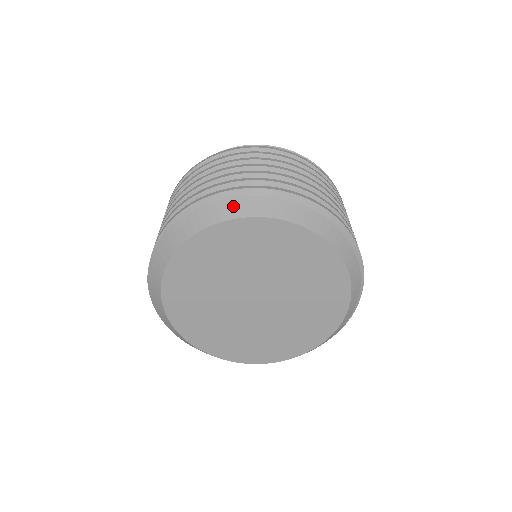
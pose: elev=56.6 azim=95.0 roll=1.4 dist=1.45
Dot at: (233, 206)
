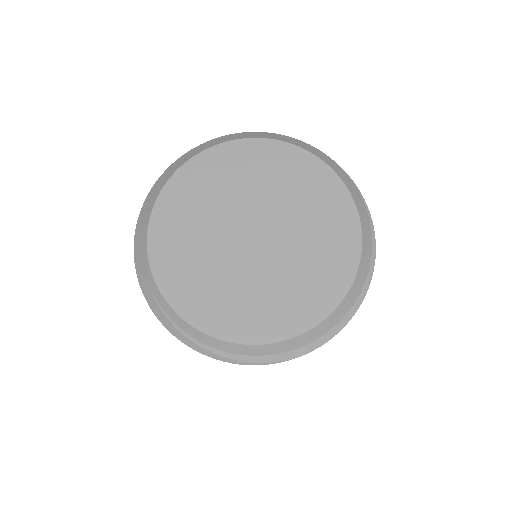
Dot at: (236, 136)
